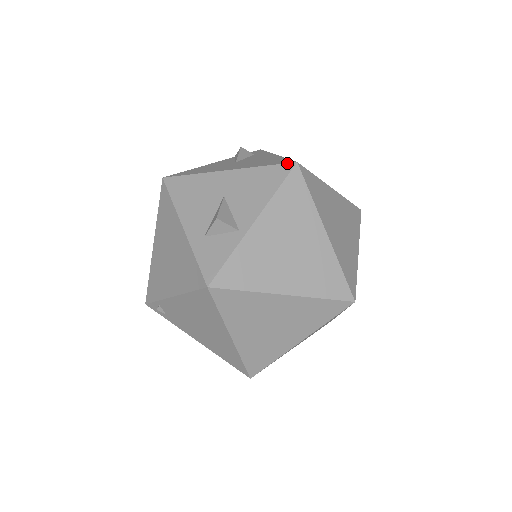
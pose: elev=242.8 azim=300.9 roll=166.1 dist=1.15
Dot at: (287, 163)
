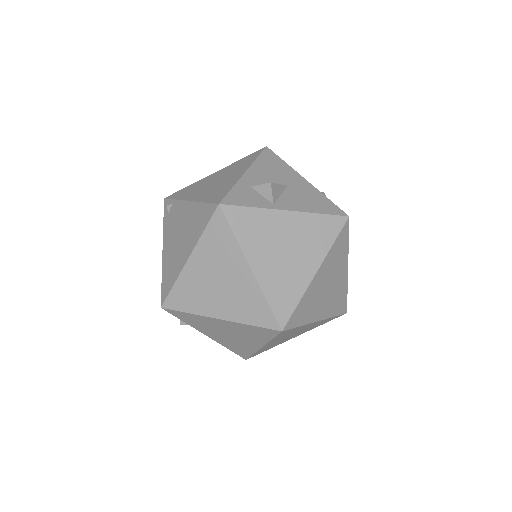
Dot at: (343, 211)
